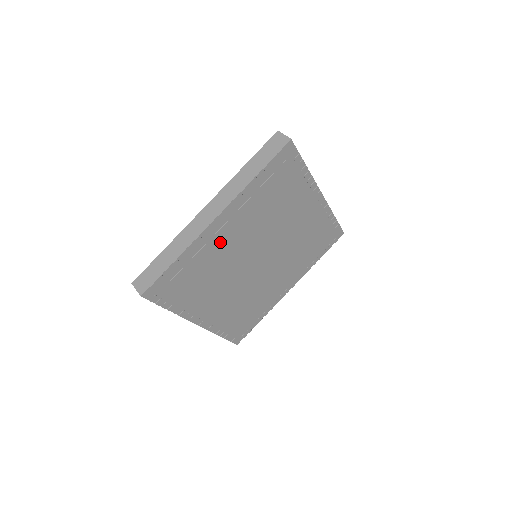
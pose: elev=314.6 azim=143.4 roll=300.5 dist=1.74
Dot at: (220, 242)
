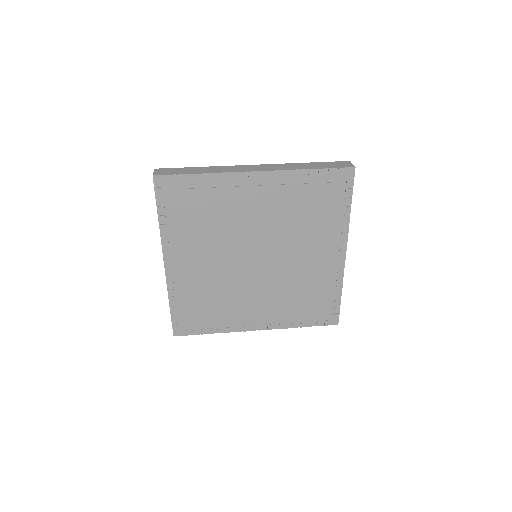
Dot at: (192, 274)
